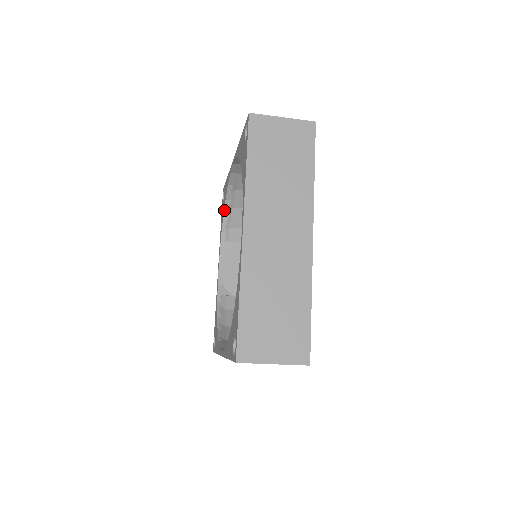
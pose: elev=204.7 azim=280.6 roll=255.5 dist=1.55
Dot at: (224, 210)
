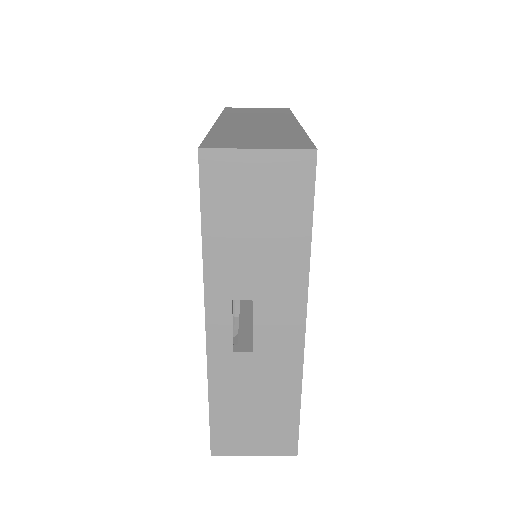
Dot at: occluded
